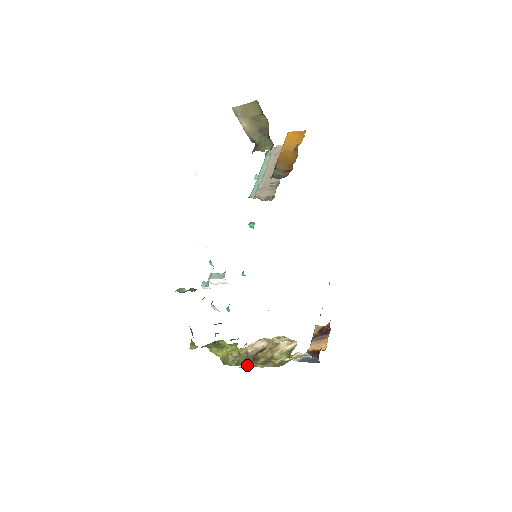
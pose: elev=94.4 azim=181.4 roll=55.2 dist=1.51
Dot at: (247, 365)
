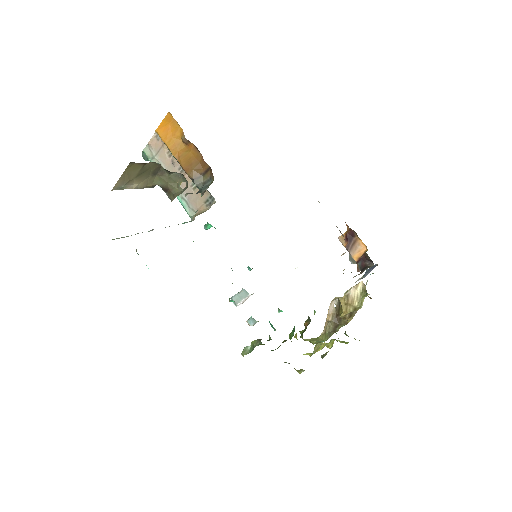
Dot at: (339, 328)
